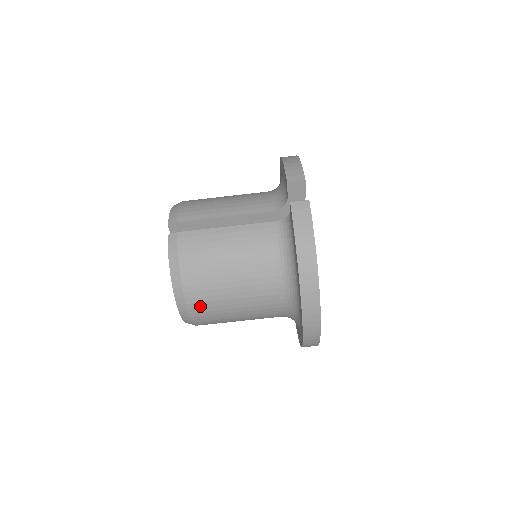
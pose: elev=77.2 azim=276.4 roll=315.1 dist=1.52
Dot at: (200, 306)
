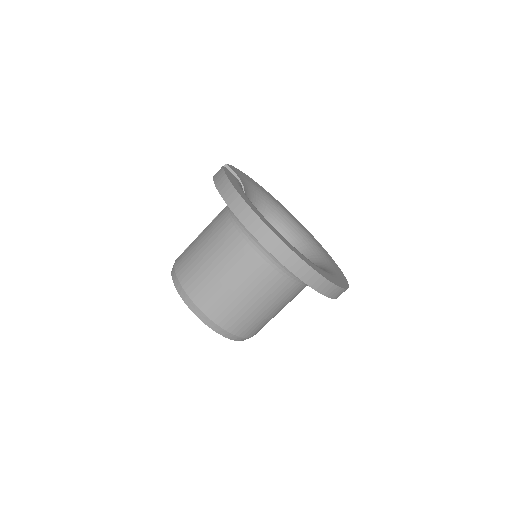
Dot at: (202, 296)
